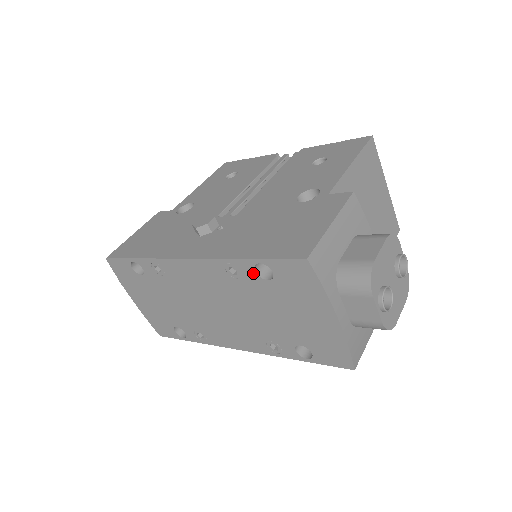
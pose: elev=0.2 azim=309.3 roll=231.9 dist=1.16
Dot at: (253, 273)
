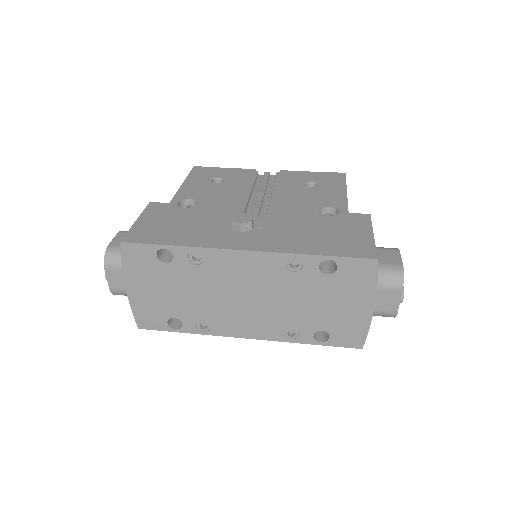
Dot at: (316, 268)
